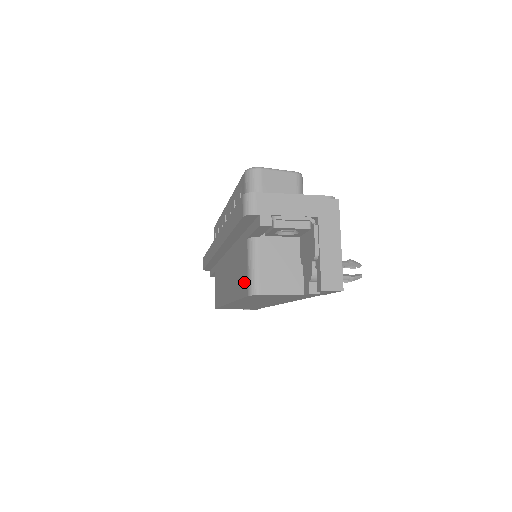
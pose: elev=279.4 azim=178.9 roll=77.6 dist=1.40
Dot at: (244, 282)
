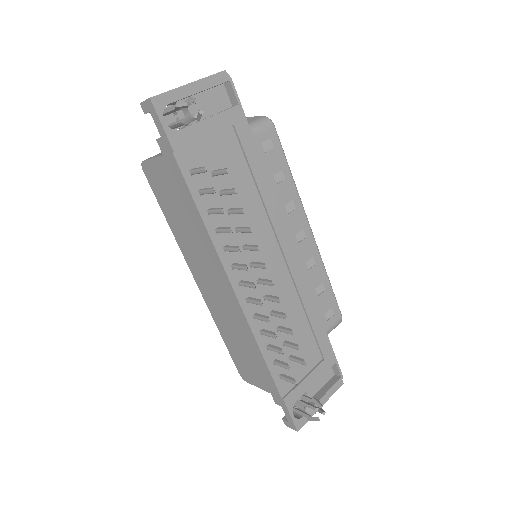
Dot at: occluded
